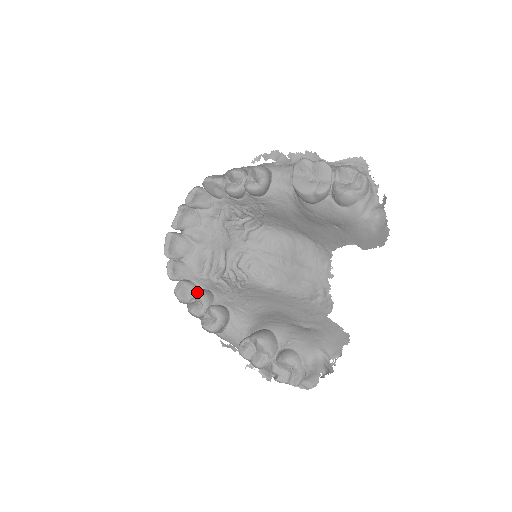
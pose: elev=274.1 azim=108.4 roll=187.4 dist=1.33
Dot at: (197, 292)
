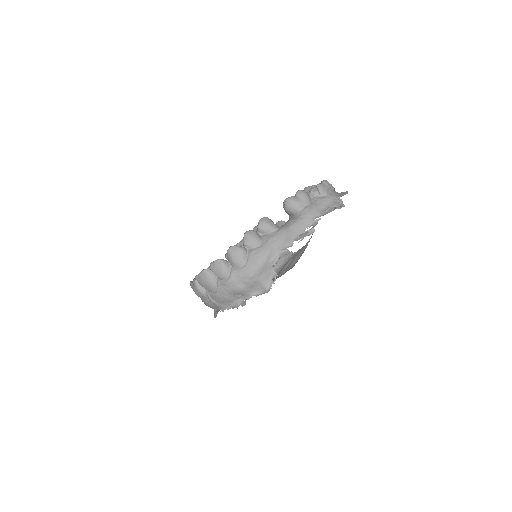
Dot at: (240, 242)
